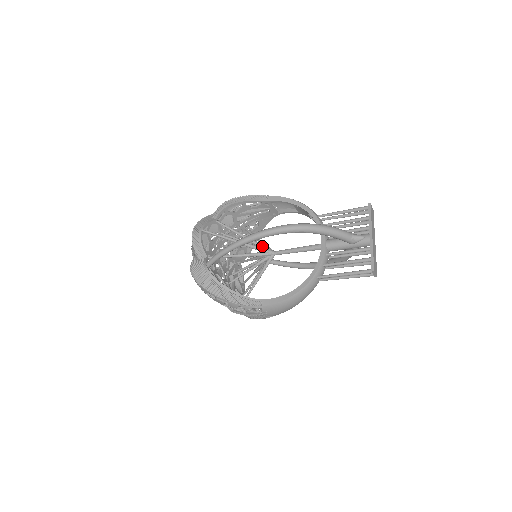
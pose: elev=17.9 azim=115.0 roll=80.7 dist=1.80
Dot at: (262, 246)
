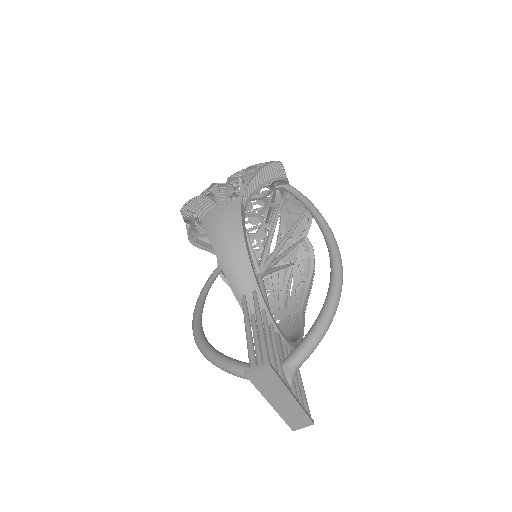
Dot at: occluded
